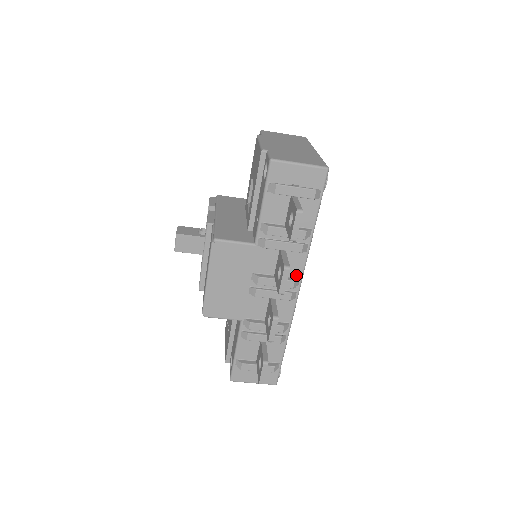
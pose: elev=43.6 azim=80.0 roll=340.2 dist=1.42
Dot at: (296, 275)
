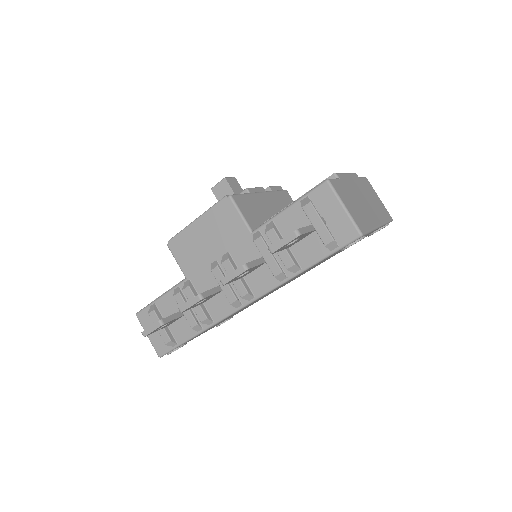
Dot at: (255, 291)
